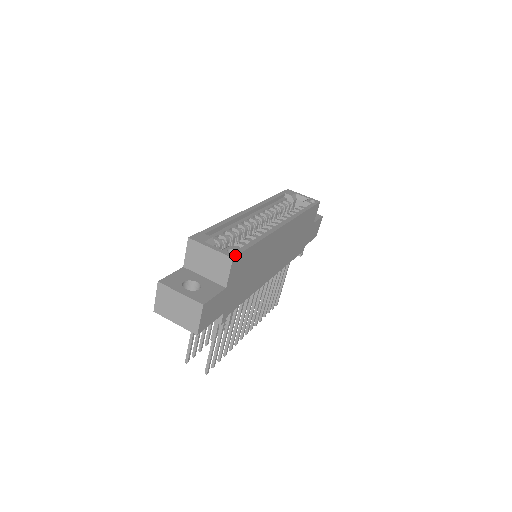
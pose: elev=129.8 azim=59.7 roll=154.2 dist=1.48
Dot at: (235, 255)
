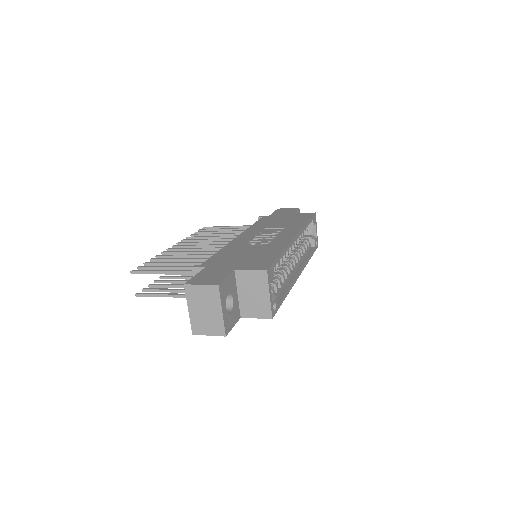
Dot at: (274, 315)
